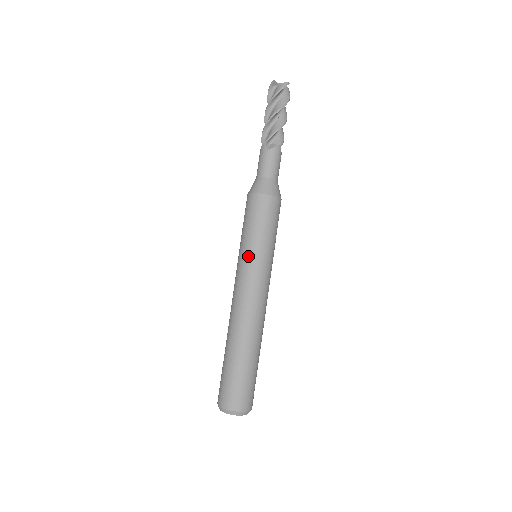
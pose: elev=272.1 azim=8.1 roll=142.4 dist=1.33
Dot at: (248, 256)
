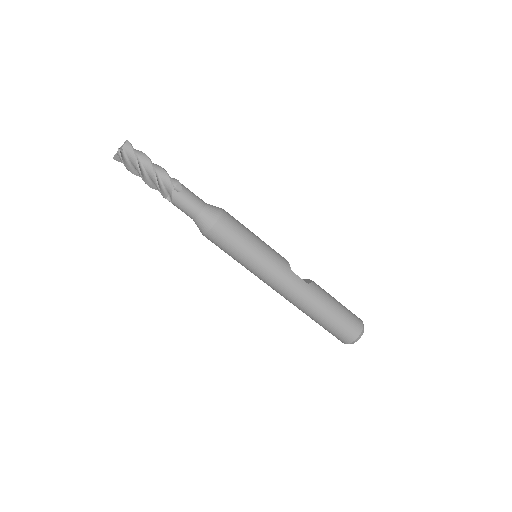
Dot at: occluded
